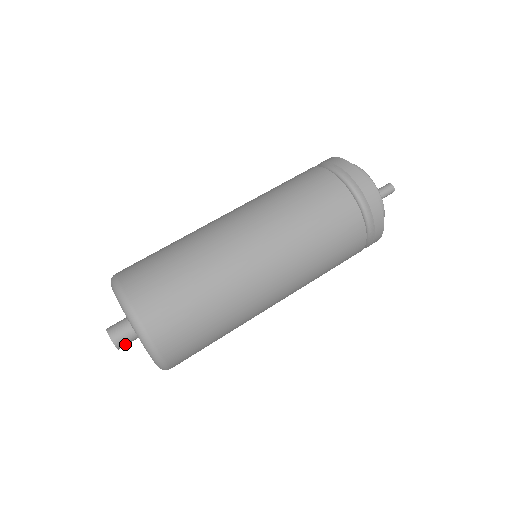
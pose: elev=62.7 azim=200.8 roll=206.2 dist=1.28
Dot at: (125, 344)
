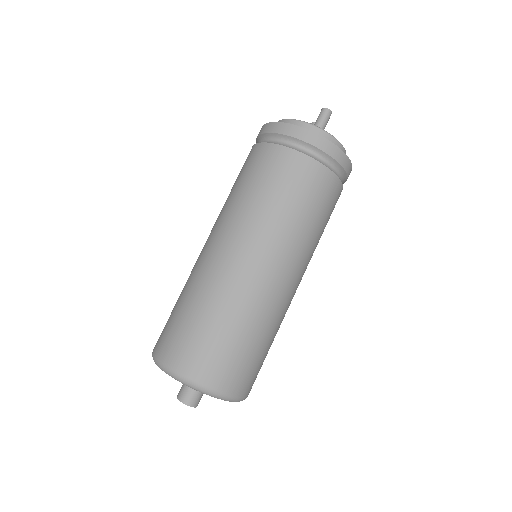
Dot at: (197, 399)
